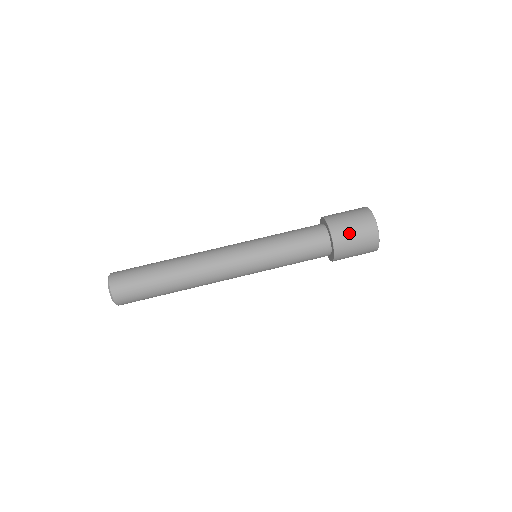
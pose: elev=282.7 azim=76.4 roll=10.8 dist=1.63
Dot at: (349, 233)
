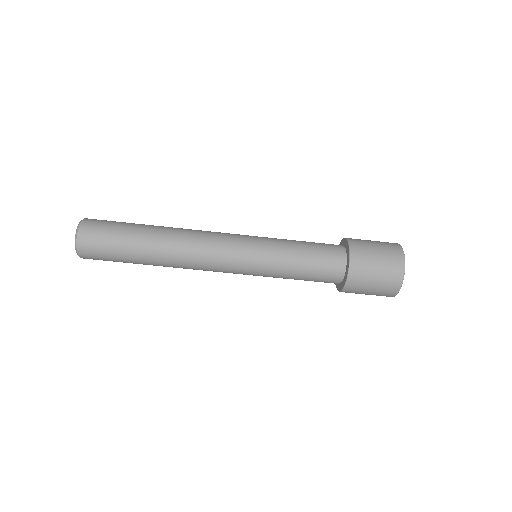
Dot at: occluded
